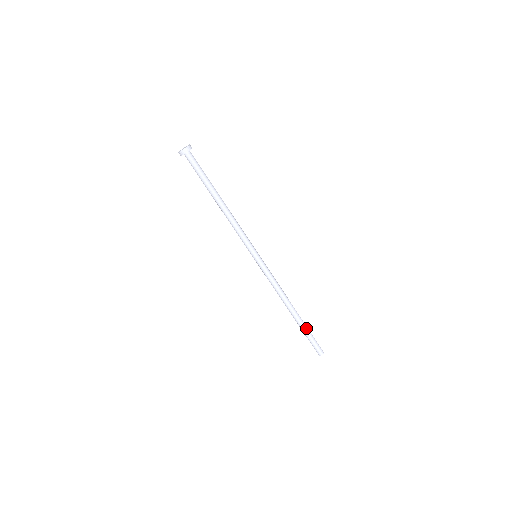
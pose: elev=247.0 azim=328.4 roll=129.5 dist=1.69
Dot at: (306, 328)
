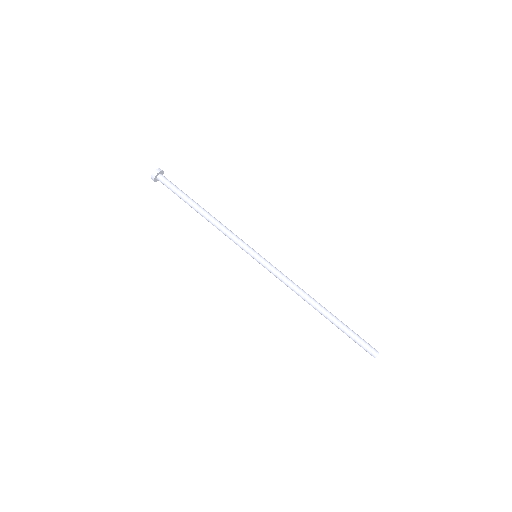
Dot at: (344, 324)
